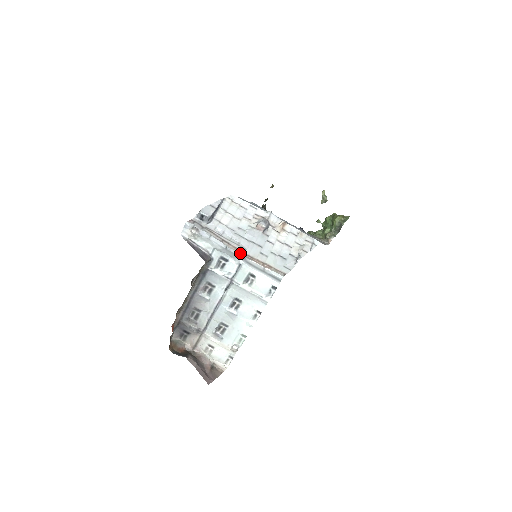
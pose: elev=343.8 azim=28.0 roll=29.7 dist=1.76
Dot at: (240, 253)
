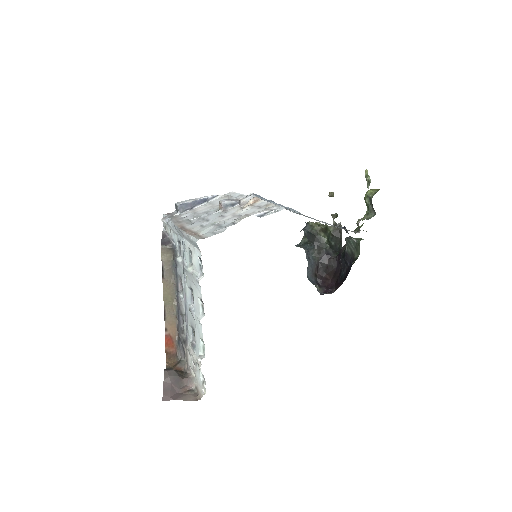
Dot at: (180, 228)
